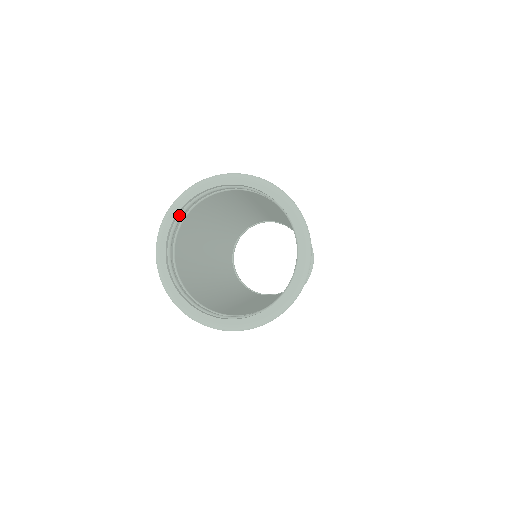
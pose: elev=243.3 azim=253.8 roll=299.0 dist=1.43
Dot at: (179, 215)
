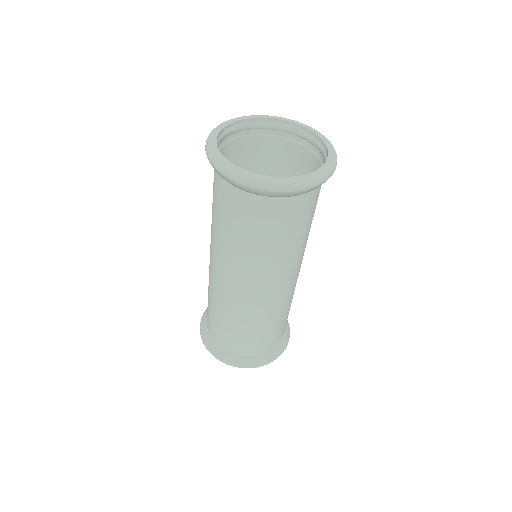
Dot at: (240, 125)
